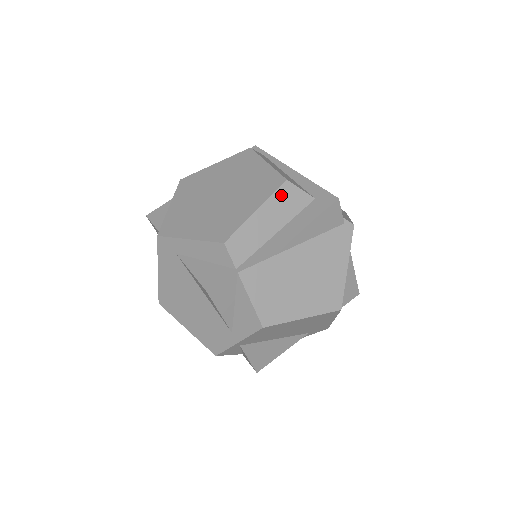
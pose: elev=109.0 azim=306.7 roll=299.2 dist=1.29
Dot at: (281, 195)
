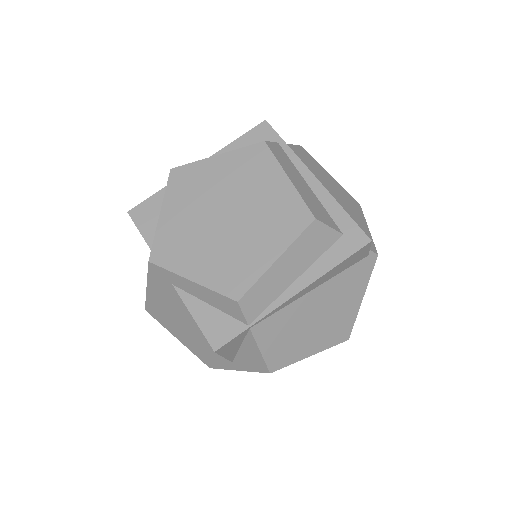
Dot at: (306, 237)
